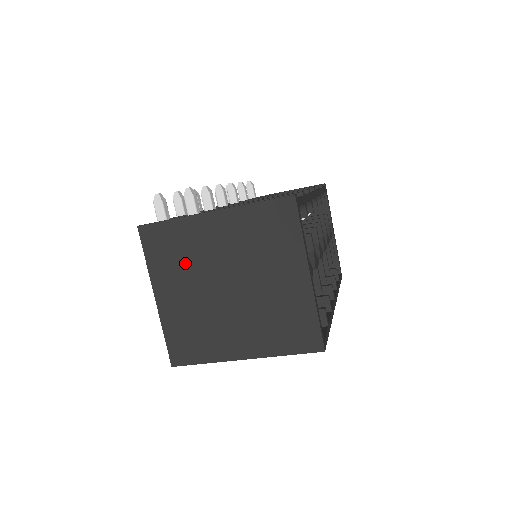
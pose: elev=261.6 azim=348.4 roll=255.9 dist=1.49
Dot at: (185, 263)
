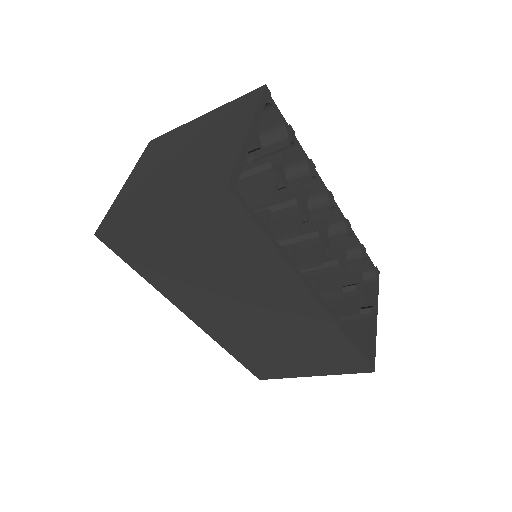
Dot at: (162, 153)
